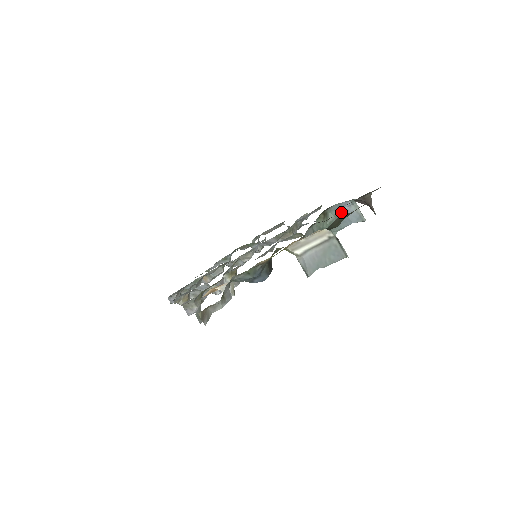
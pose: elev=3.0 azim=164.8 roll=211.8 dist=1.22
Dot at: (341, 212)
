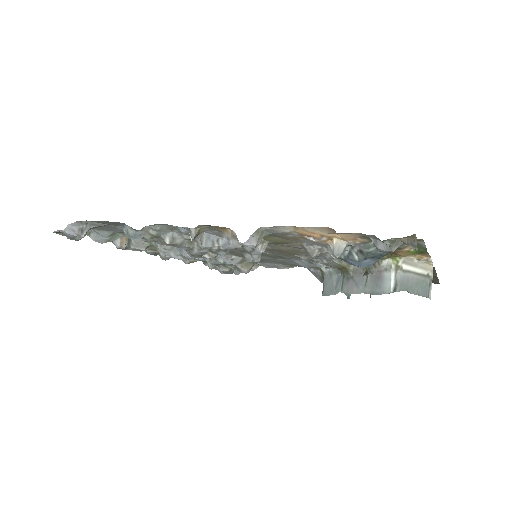
Dot at: occluded
